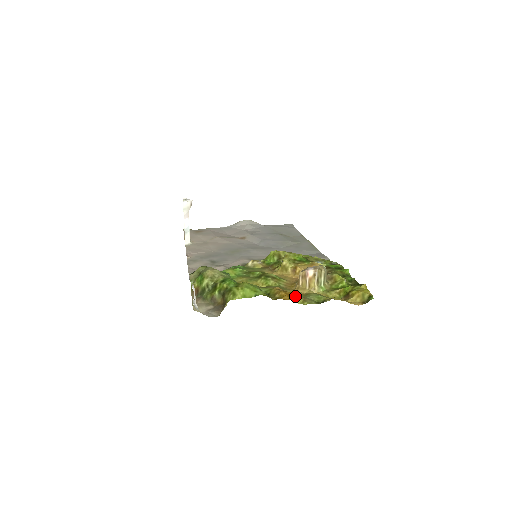
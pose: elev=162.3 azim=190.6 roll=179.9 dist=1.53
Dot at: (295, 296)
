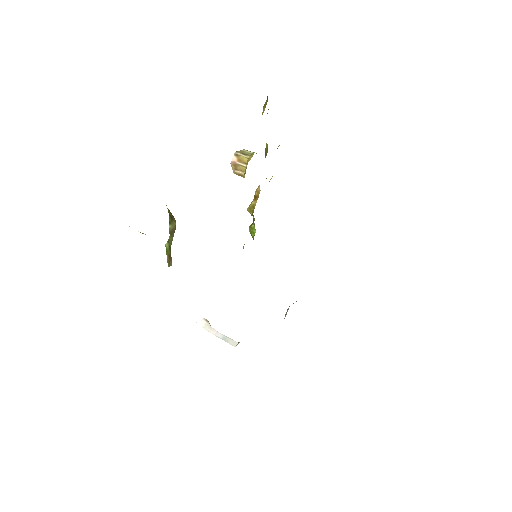
Dot at: occluded
